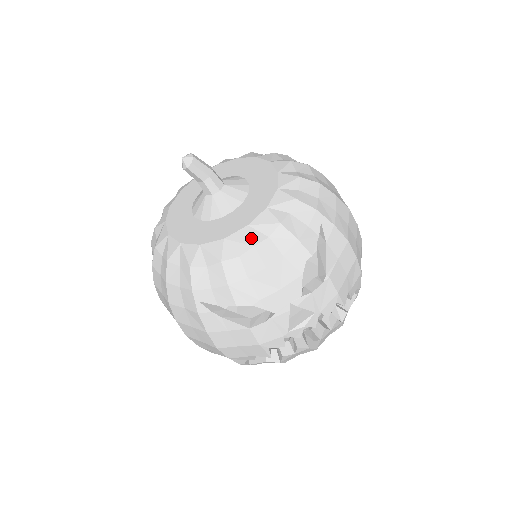
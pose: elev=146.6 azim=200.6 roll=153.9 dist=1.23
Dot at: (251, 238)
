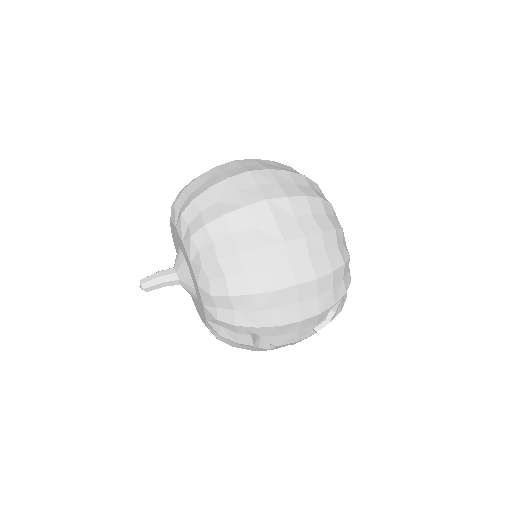
Dot at: occluded
